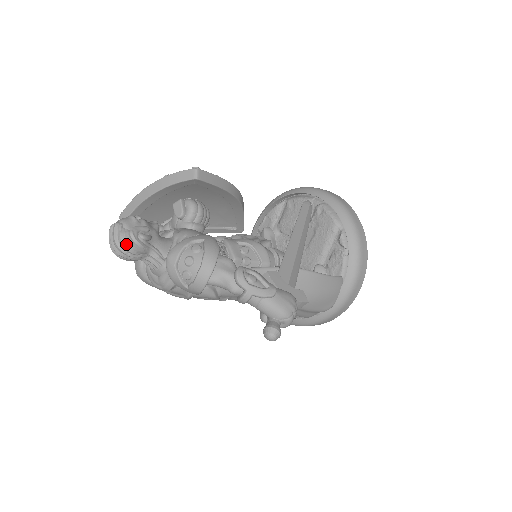
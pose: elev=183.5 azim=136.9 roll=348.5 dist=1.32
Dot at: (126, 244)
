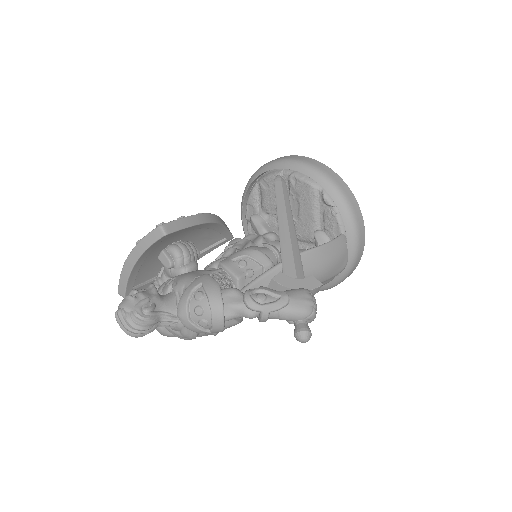
Dot at: (136, 326)
